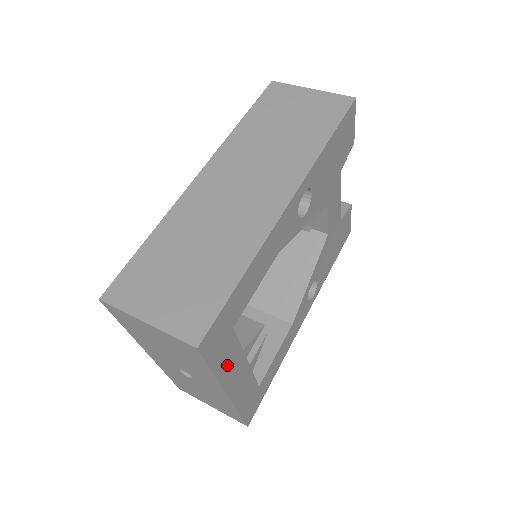
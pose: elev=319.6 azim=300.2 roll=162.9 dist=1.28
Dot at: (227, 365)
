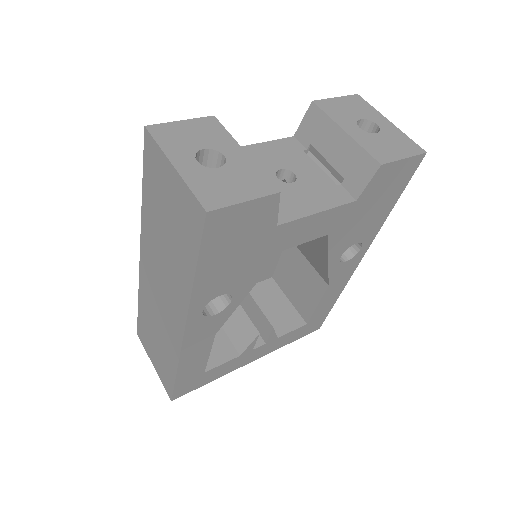
Dot at: (226, 369)
